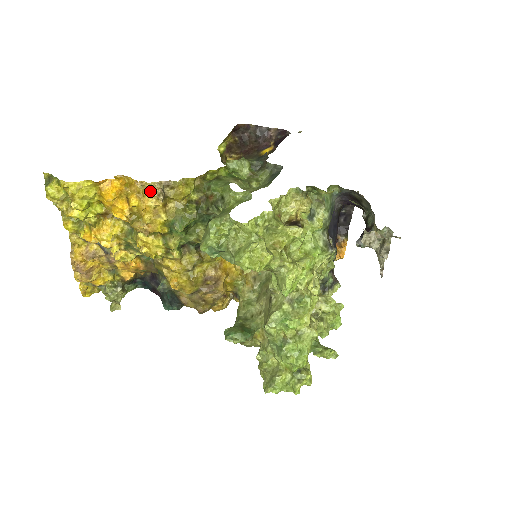
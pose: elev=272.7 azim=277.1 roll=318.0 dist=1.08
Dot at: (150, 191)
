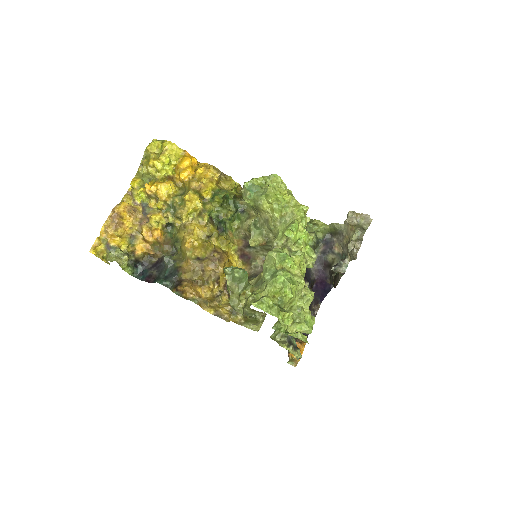
Dot at: (214, 169)
